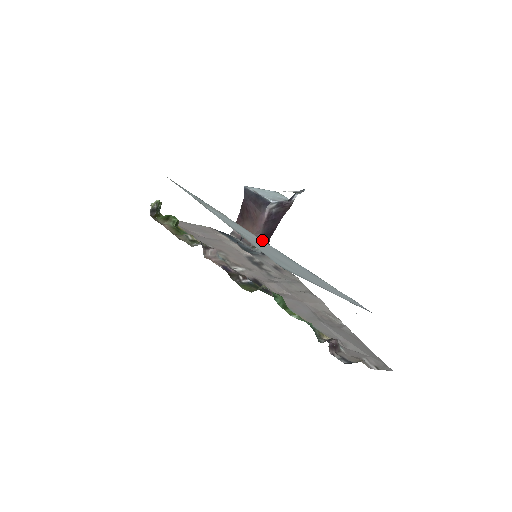
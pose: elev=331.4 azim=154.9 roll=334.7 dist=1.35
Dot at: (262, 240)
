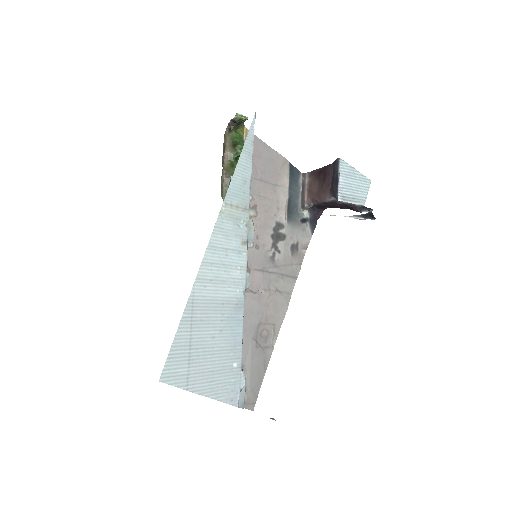
Dot at: (247, 273)
